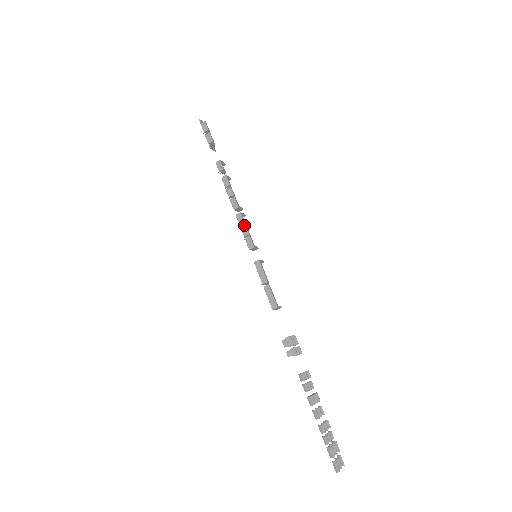
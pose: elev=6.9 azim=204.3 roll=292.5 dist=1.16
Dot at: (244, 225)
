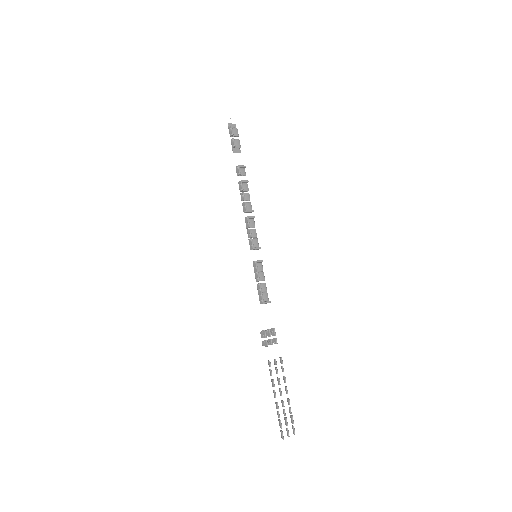
Dot at: occluded
